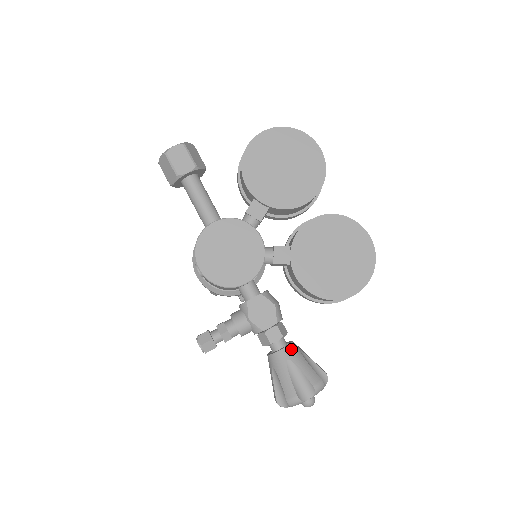
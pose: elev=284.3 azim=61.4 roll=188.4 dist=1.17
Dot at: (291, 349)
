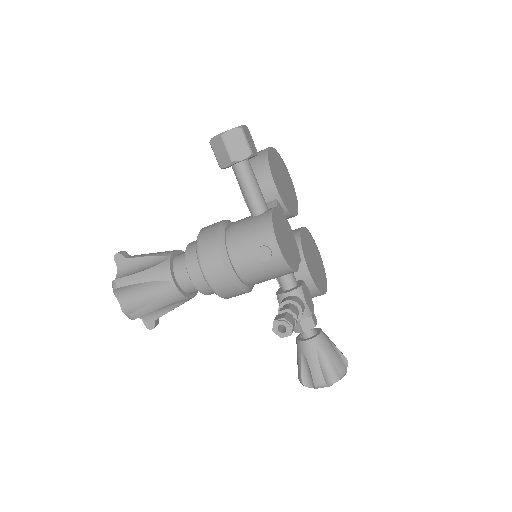
Dot at: occluded
